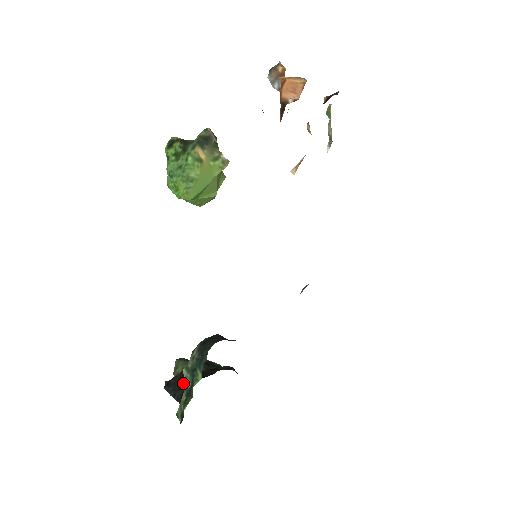
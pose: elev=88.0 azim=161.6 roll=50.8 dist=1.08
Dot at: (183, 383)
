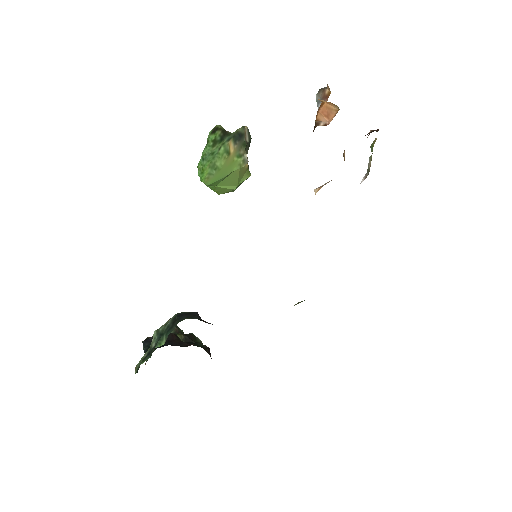
Dot at: occluded
